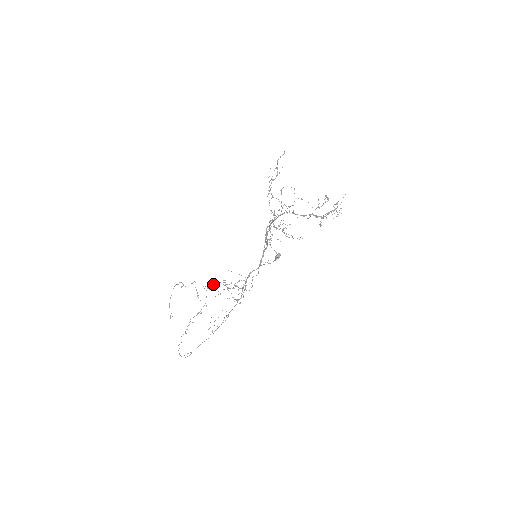
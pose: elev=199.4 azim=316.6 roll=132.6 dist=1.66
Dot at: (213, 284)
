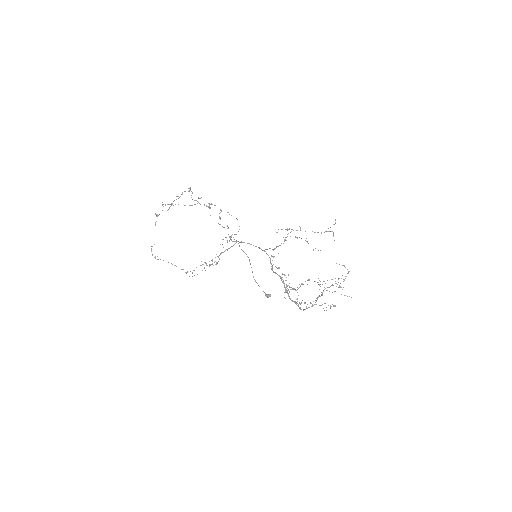
Dot at: (208, 206)
